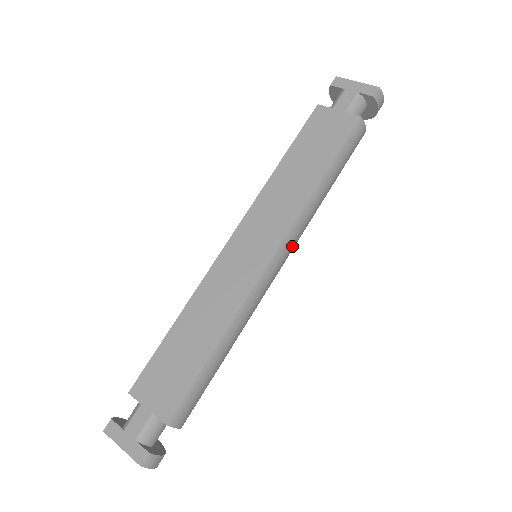
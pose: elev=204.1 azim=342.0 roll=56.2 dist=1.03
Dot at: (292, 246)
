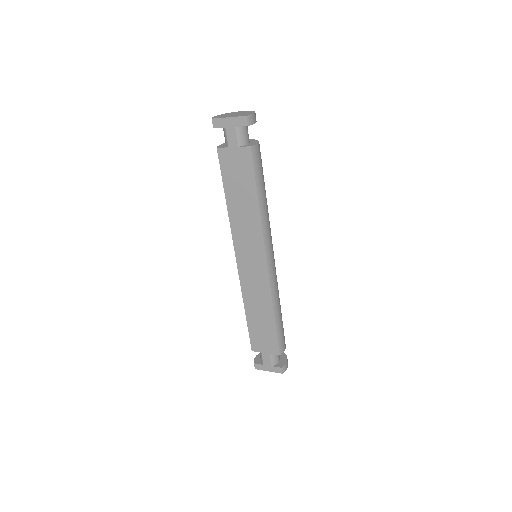
Dot at: (271, 243)
